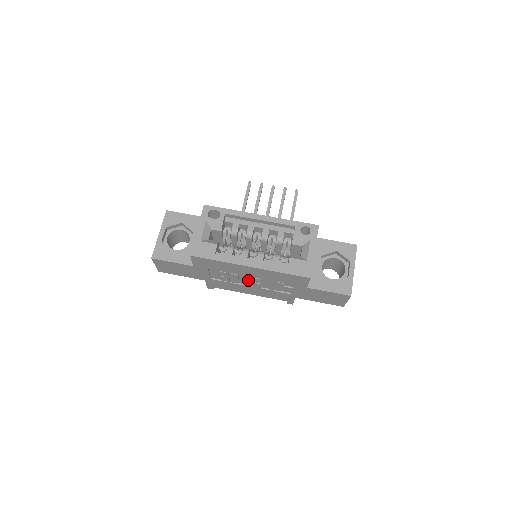
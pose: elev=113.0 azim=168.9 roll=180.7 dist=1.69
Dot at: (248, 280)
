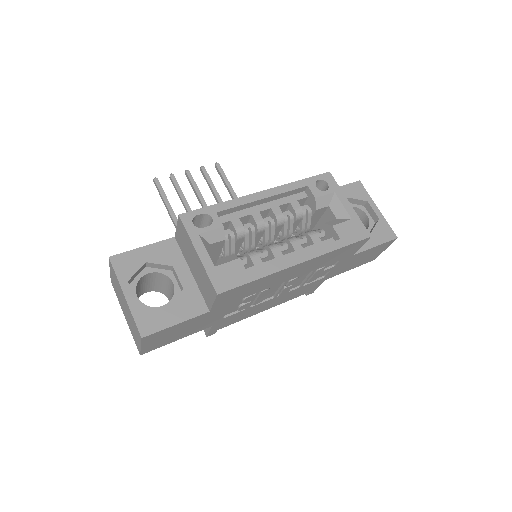
Dot at: (277, 289)
